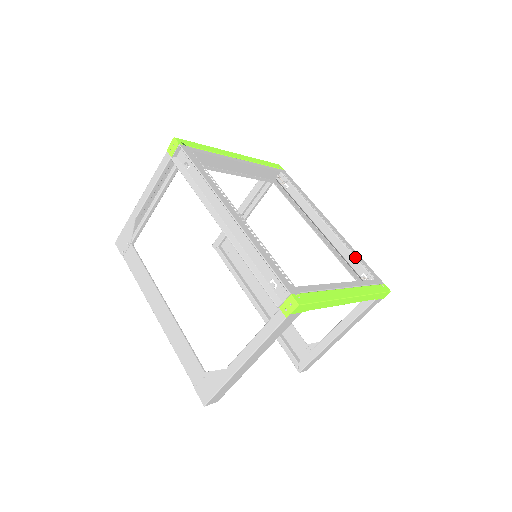
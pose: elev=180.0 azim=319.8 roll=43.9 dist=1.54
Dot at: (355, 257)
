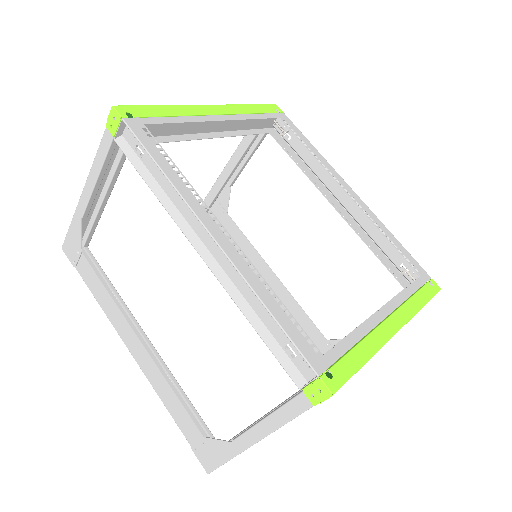
Dot at: occluded
